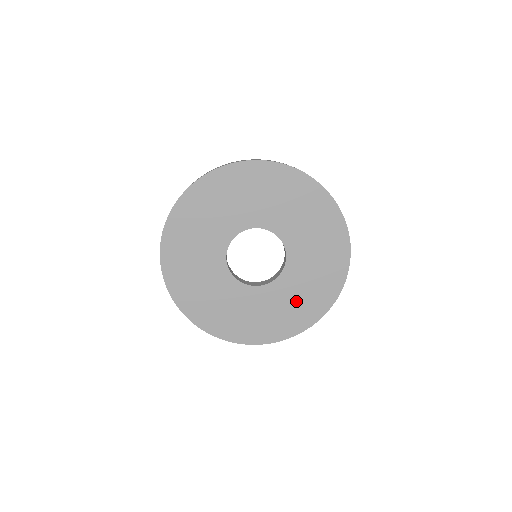
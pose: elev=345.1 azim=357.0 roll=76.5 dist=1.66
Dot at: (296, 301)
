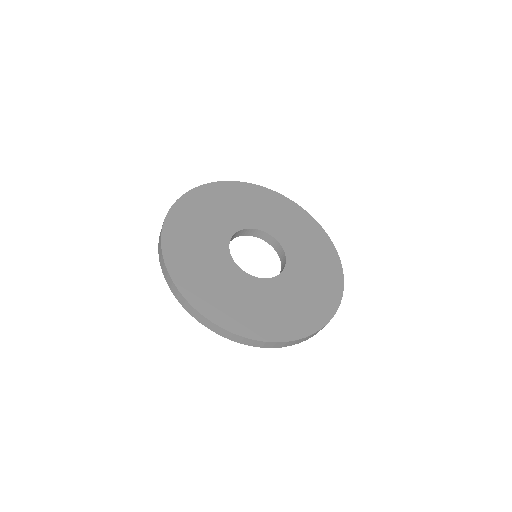
Dot at: (291, 305)
